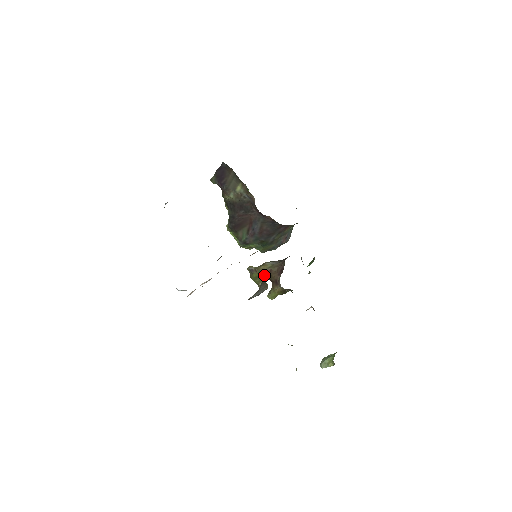
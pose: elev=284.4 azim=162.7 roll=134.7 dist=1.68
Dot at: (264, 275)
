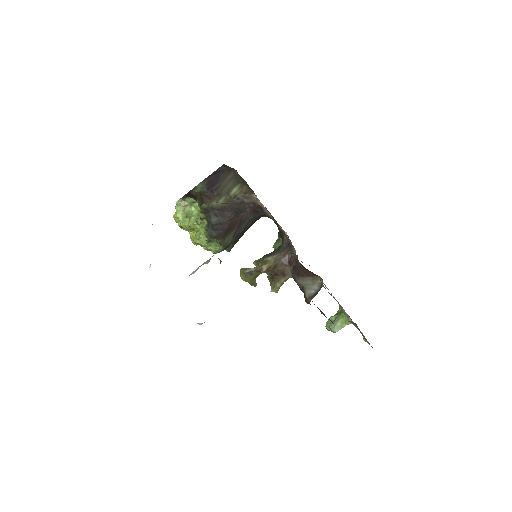
Dot at: (269, 272)
